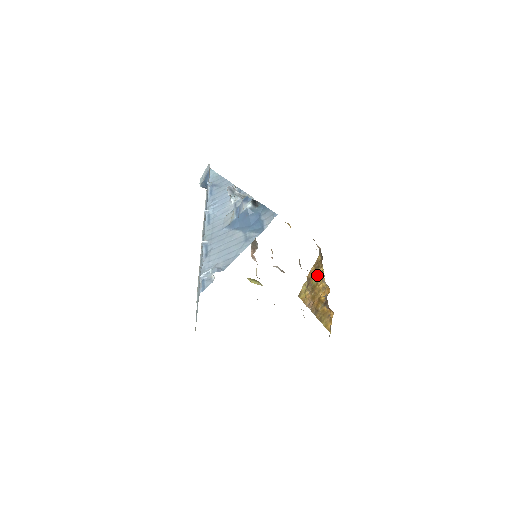
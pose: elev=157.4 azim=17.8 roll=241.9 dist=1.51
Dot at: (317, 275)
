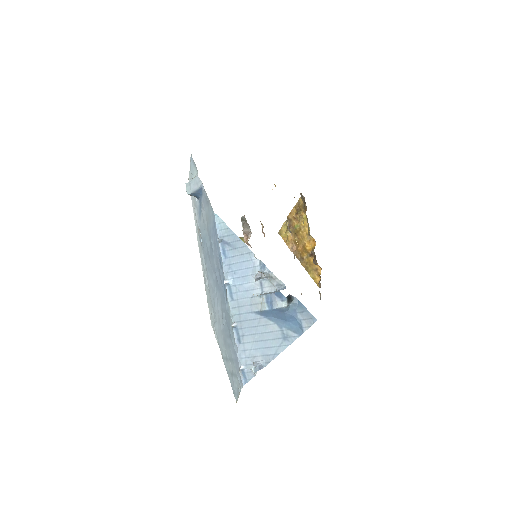
Dot at: (299, 220)
